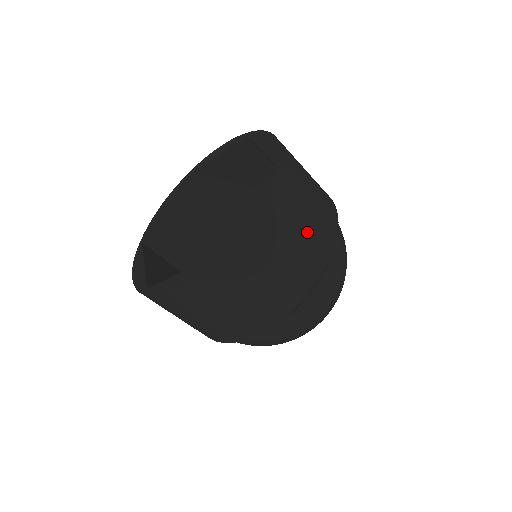
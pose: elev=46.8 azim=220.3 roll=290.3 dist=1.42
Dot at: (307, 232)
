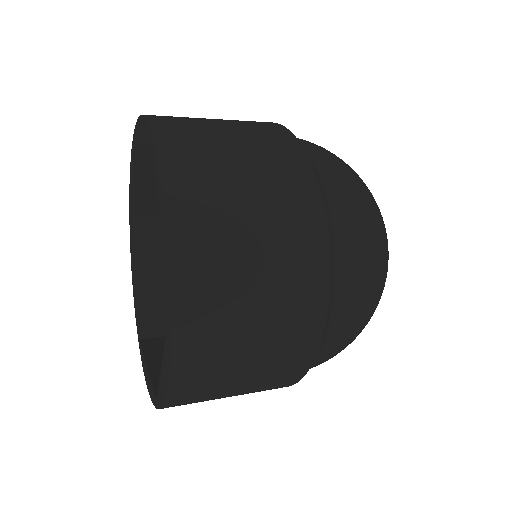
Dot at: occluded
